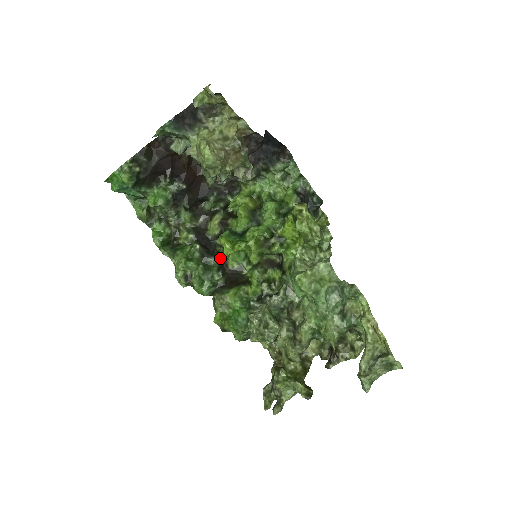
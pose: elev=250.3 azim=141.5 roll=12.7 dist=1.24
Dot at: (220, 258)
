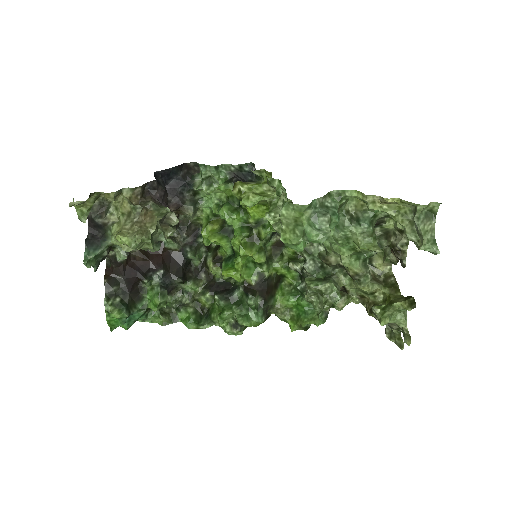
Dot at: (239, 286)
